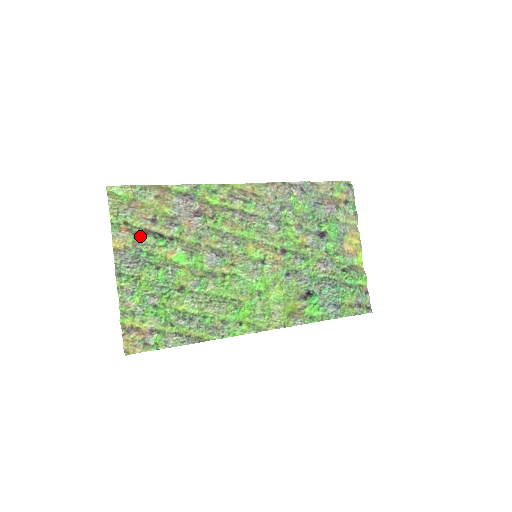
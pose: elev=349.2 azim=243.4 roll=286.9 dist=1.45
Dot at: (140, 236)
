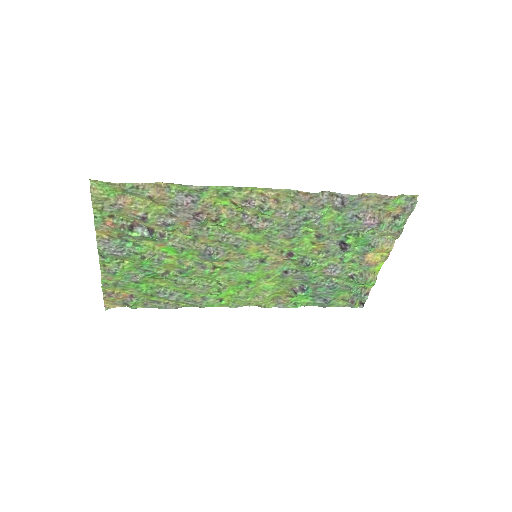
Dot at: (127, 229)
